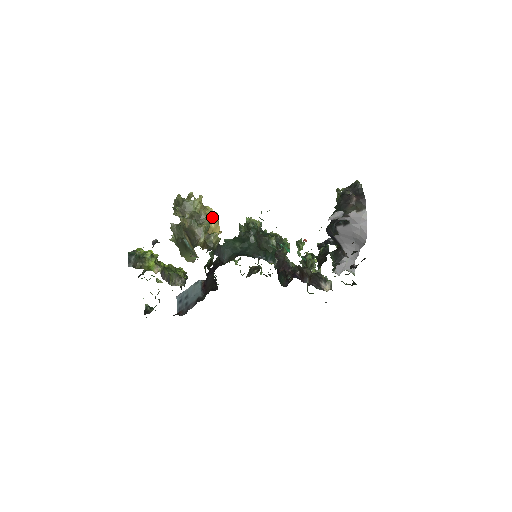
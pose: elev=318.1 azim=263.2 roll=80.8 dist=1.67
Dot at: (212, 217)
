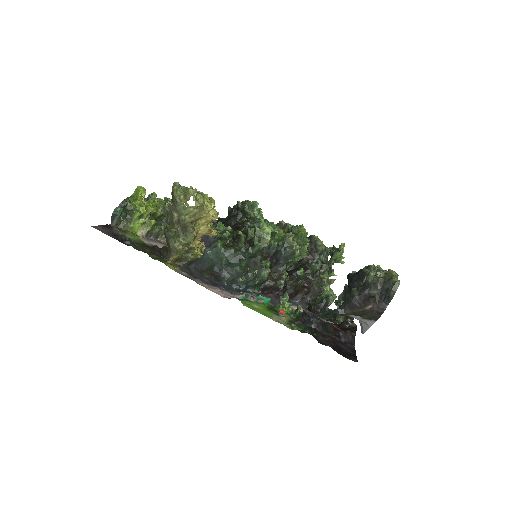
Dot at: (209, 220)
